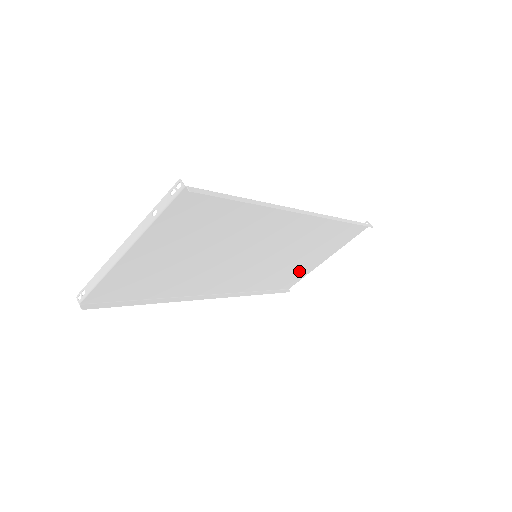
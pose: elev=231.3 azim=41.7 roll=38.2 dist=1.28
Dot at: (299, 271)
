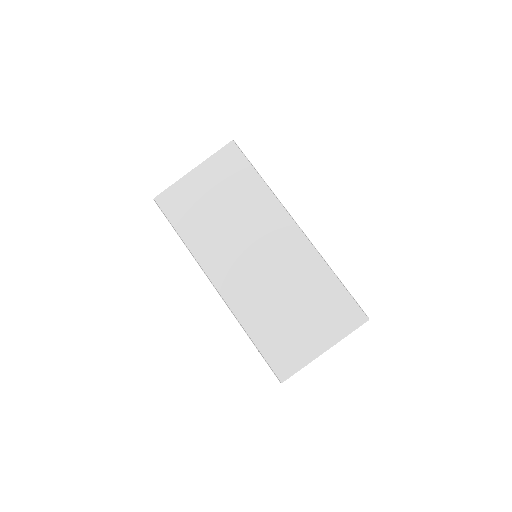
Dot at: (293, 344)
